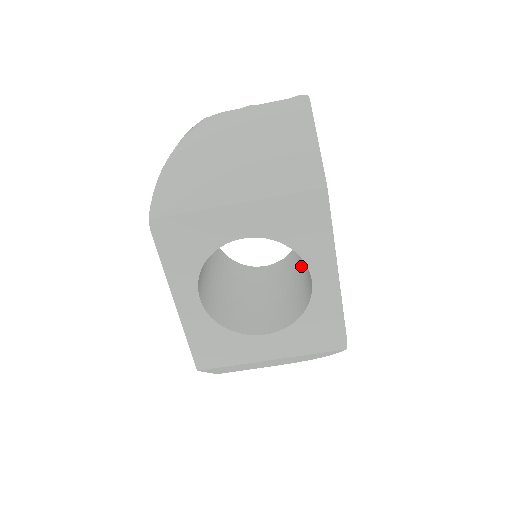
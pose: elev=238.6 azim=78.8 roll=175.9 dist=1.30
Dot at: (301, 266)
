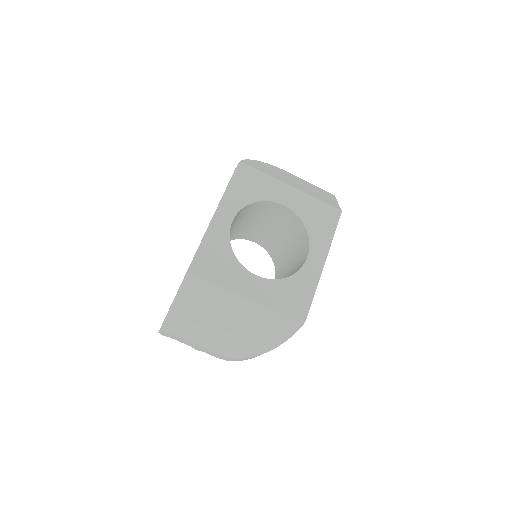
Dot at: occluded
